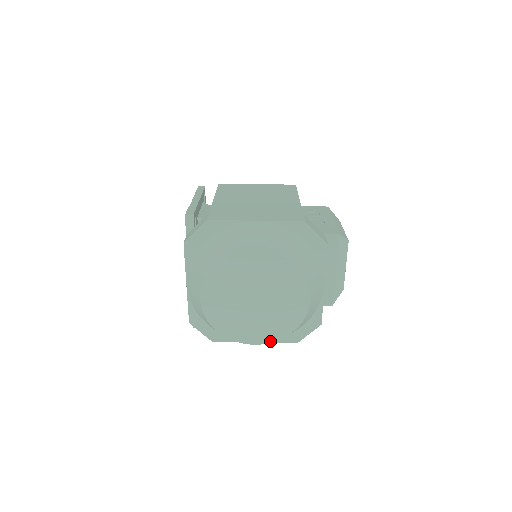
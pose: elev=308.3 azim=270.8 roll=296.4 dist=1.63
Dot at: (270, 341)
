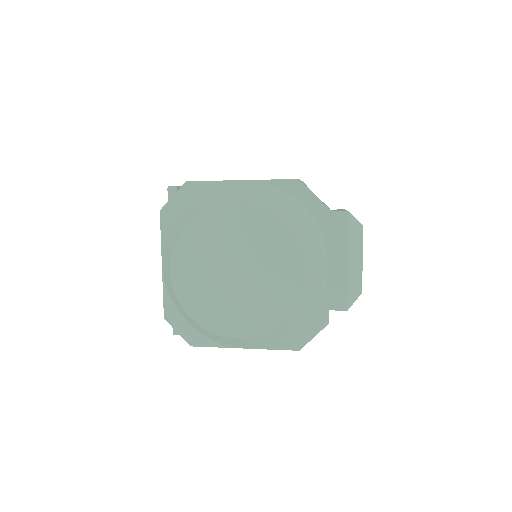
Dot at: (257, 333)
